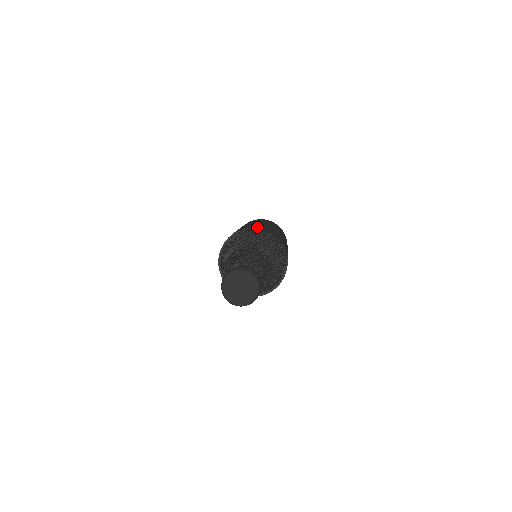
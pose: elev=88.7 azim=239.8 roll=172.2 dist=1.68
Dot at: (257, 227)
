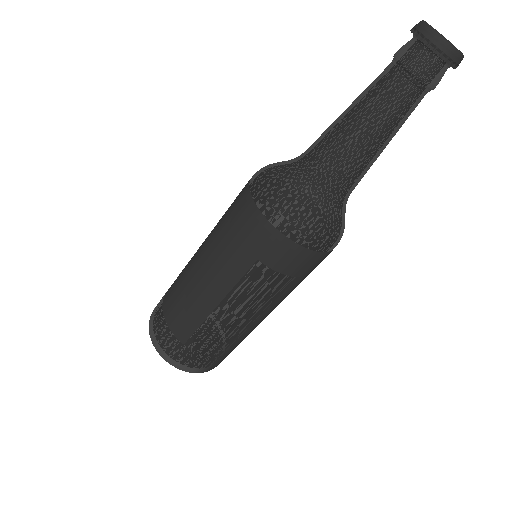
Dot at: occluded
